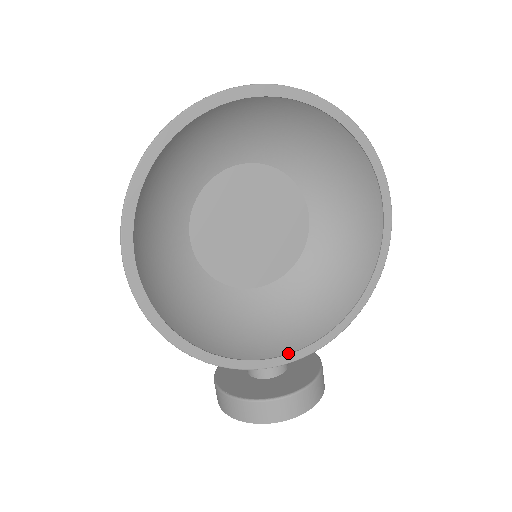
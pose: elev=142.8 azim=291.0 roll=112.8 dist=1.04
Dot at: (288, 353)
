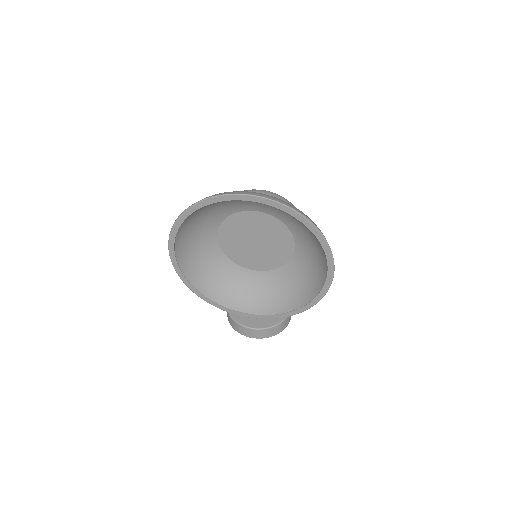
Dot at: (253, 314)
